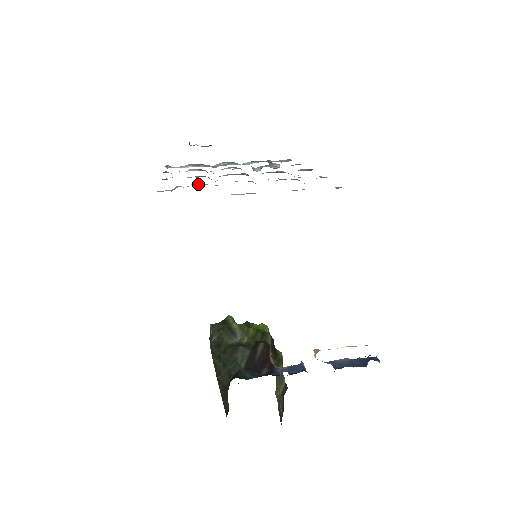
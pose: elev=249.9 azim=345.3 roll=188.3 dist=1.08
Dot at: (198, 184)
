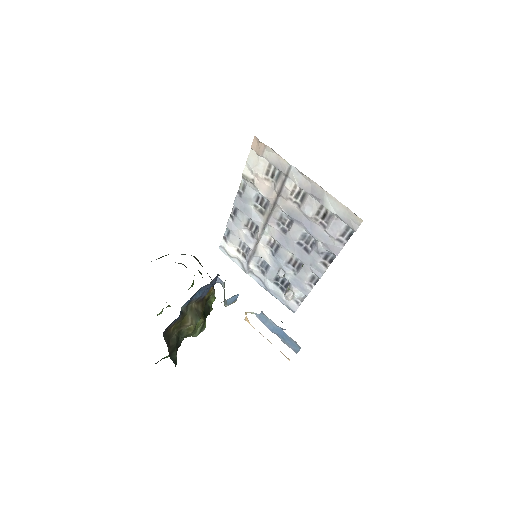
Dot at: (269, 183)
